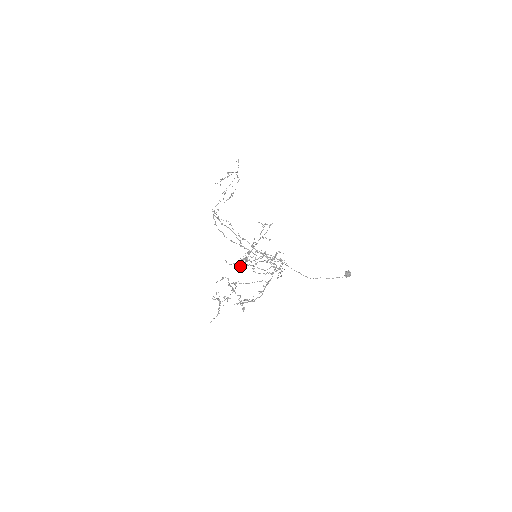
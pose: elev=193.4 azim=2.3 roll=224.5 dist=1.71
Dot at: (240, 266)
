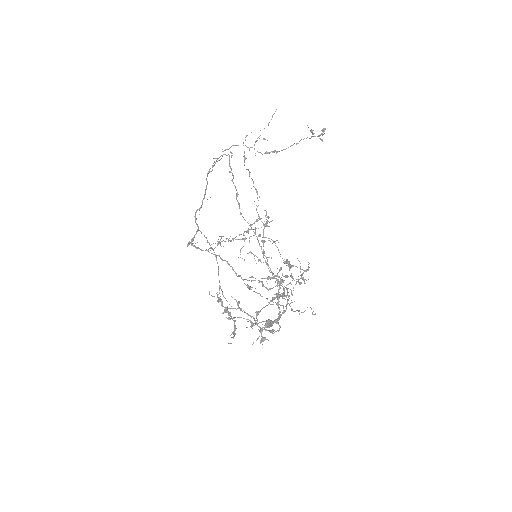
Dot at: occluded
